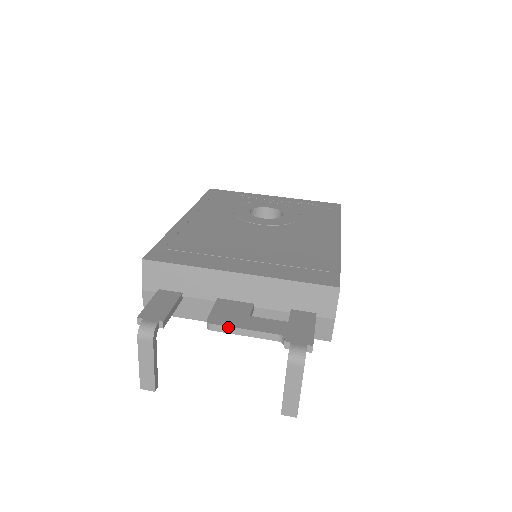
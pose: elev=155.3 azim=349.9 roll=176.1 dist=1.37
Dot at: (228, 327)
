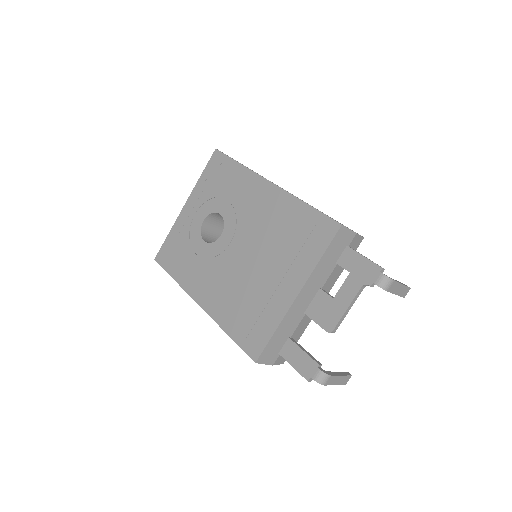
Dot at: (340, 320)
